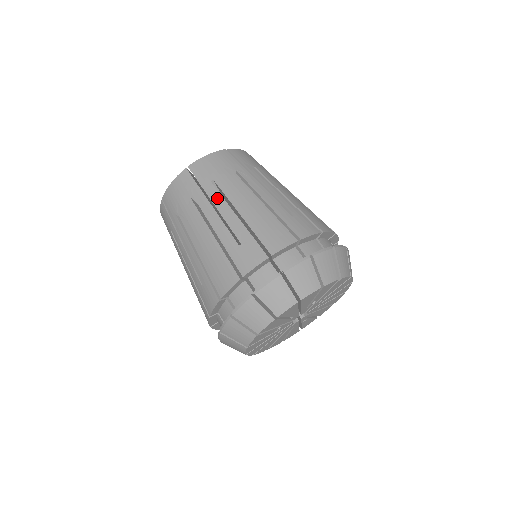
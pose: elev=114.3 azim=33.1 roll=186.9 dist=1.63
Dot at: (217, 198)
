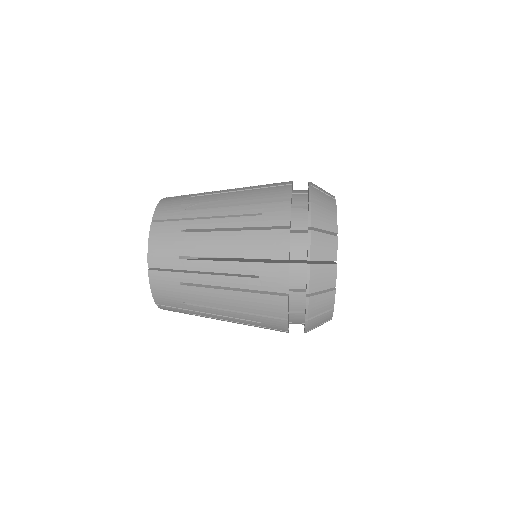
Dot at: occluded
